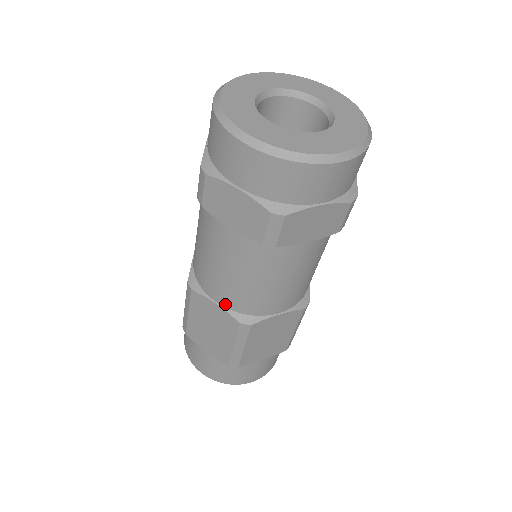
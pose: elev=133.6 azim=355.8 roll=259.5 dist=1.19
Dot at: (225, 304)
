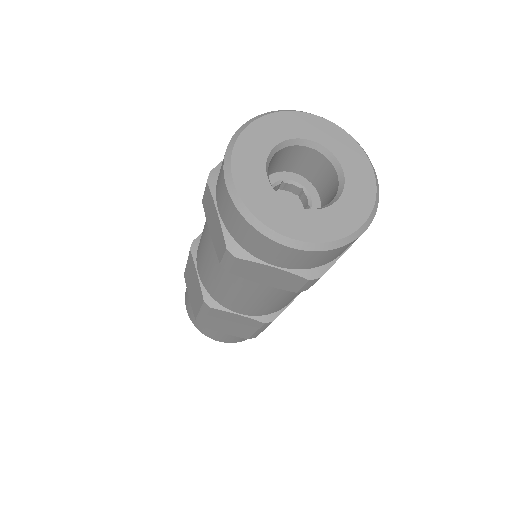
Dot at: (248, 314)
